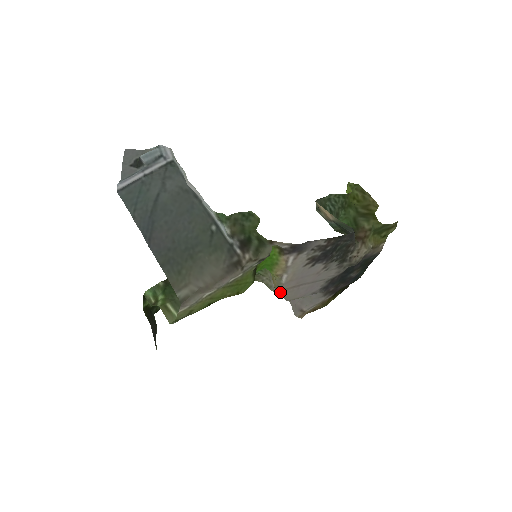
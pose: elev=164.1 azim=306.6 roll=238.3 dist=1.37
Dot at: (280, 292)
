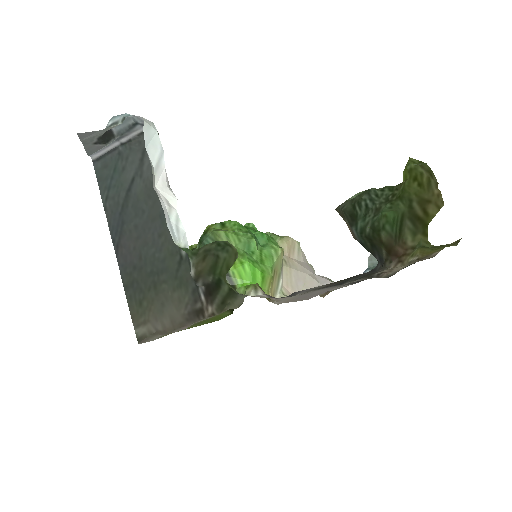
Dot at: occluded
